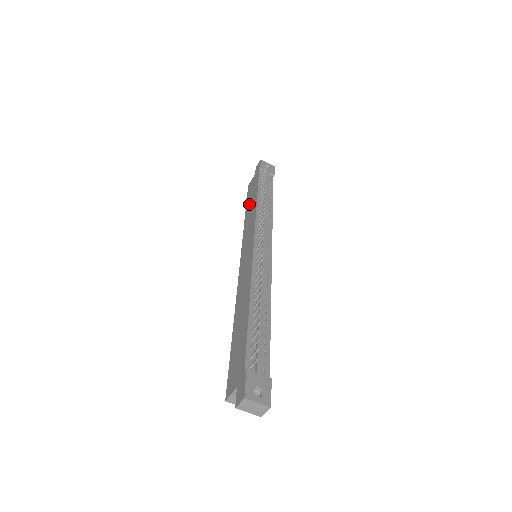
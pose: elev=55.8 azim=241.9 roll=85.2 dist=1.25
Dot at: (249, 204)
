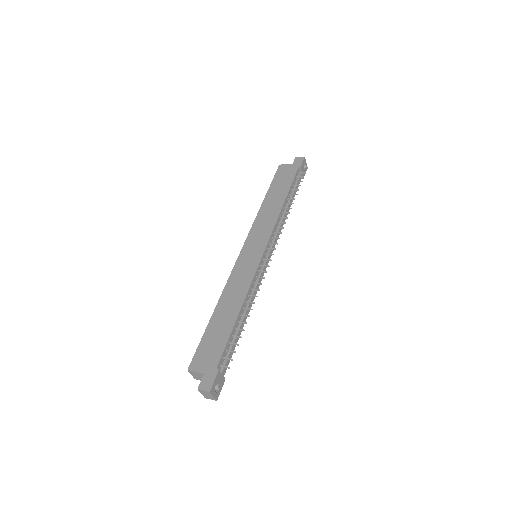
Dot at: (273, 194)
